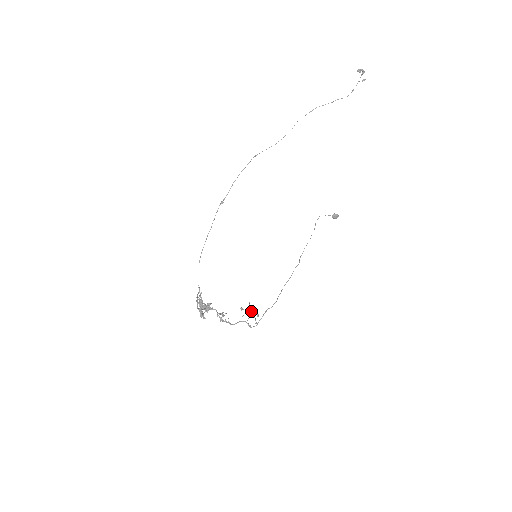
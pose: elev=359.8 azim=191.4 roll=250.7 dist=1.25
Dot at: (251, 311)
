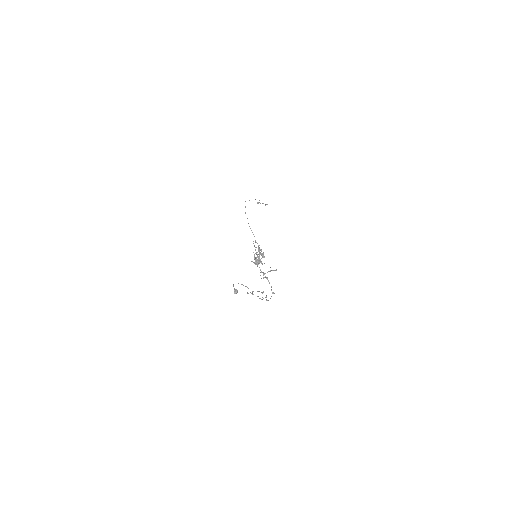
Dot at: (261, 292)
